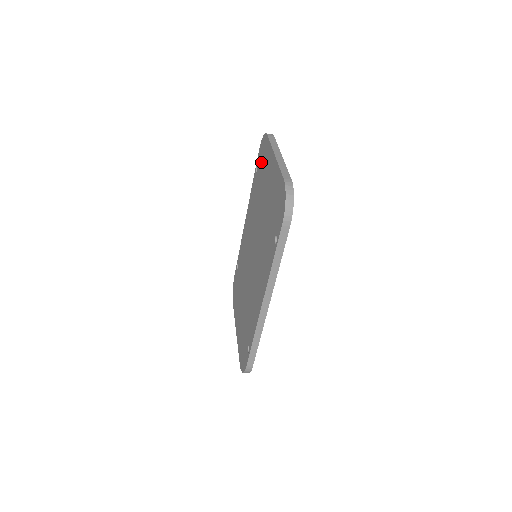
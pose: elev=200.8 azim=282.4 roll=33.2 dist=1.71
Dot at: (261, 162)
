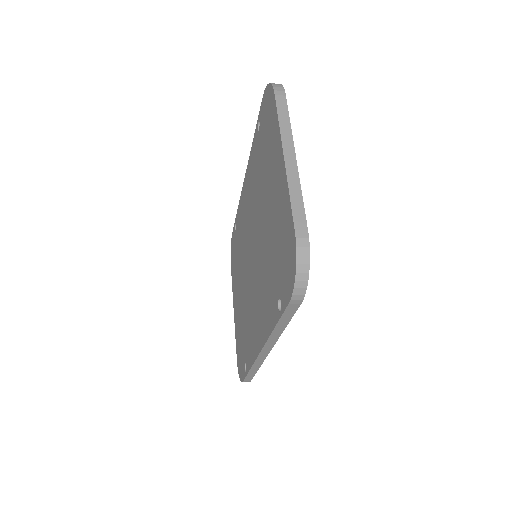
Dot at: (264, 128)
